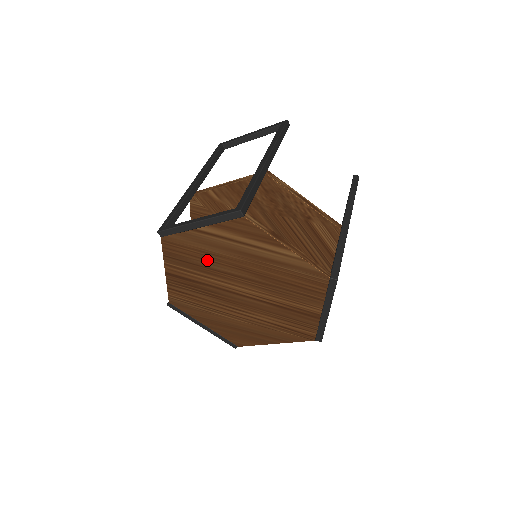
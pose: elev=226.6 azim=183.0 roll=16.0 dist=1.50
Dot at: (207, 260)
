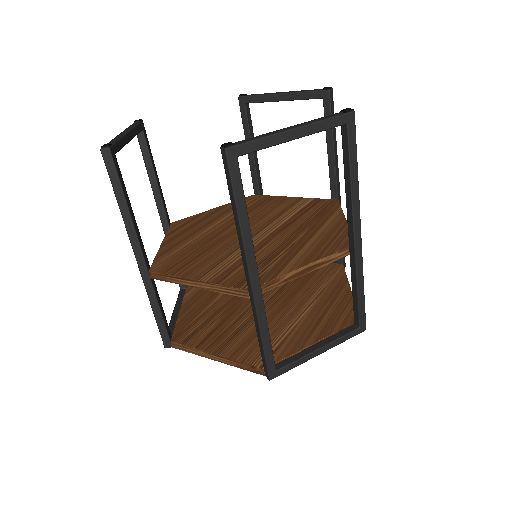
Dot at: occluded
